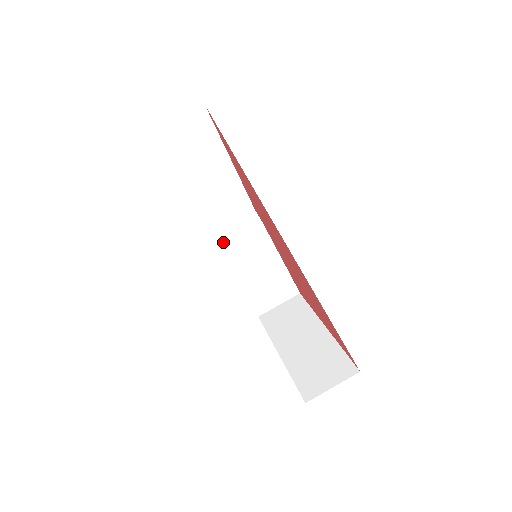
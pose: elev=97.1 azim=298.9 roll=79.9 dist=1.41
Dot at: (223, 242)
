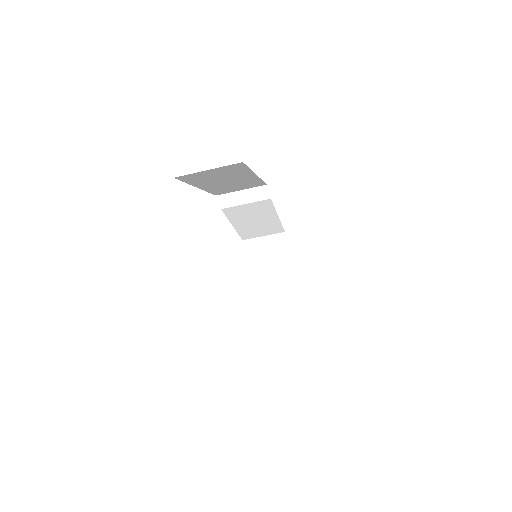
Dot at: (225, 207)
